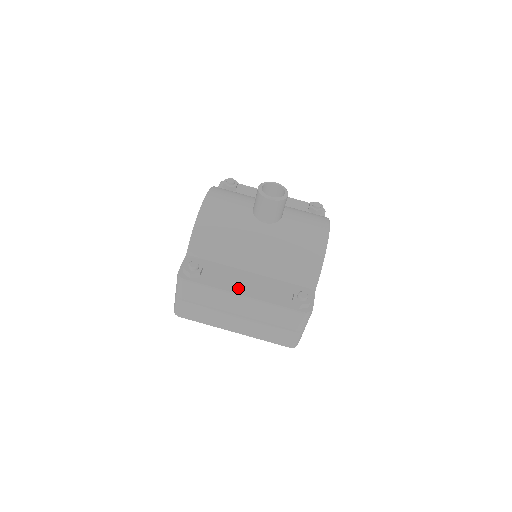
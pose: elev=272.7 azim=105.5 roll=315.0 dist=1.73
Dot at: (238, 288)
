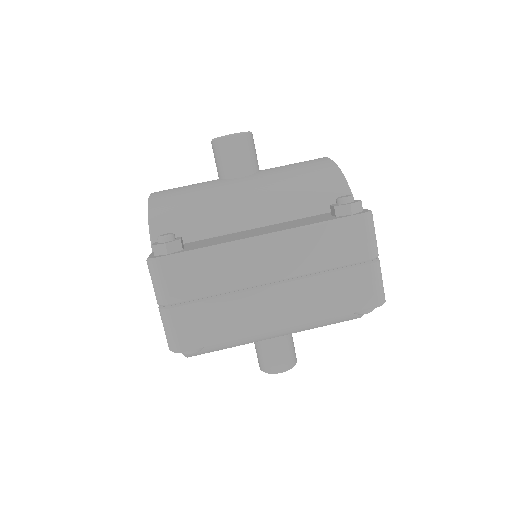
Dot at: (248, 236)
